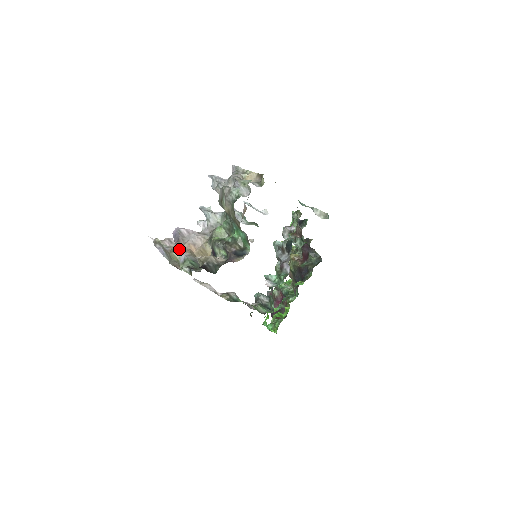
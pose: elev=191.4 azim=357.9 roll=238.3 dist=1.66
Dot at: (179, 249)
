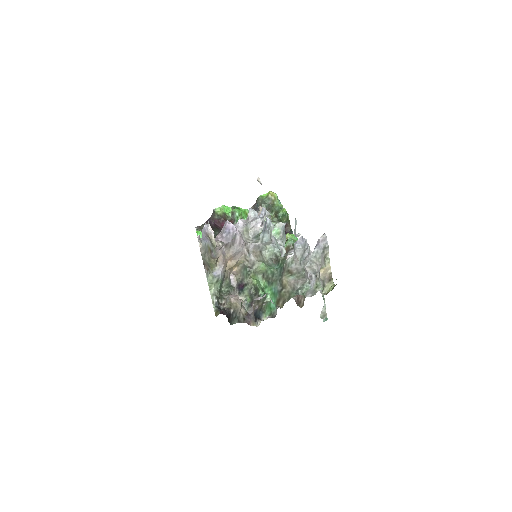
Dot at: (221, 259)
